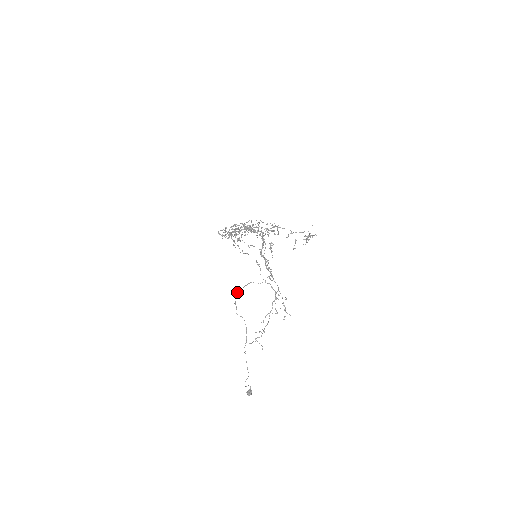
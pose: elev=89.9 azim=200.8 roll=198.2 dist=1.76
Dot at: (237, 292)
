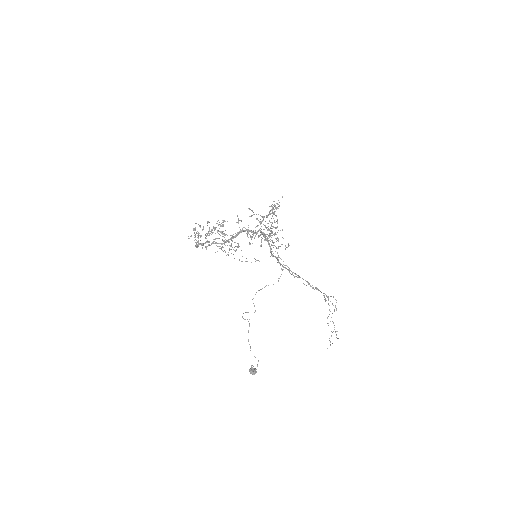
Dot at: occluded
